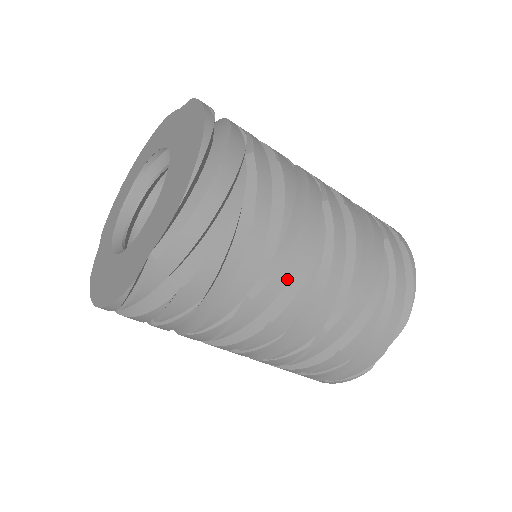
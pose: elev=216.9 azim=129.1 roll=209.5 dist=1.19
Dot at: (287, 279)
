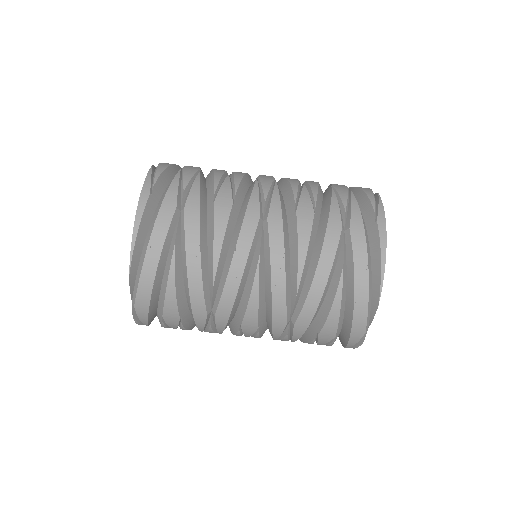
Dot at: (233, 298)
